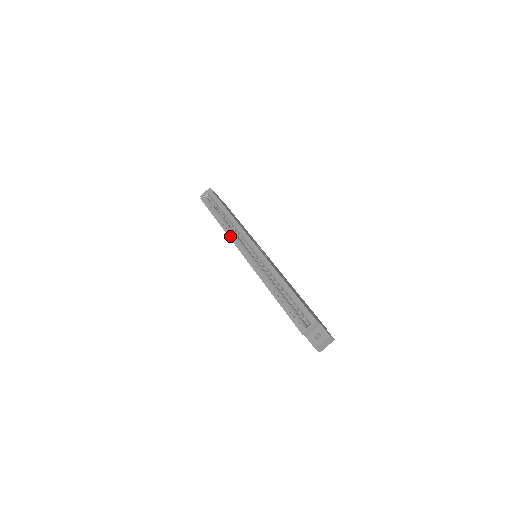
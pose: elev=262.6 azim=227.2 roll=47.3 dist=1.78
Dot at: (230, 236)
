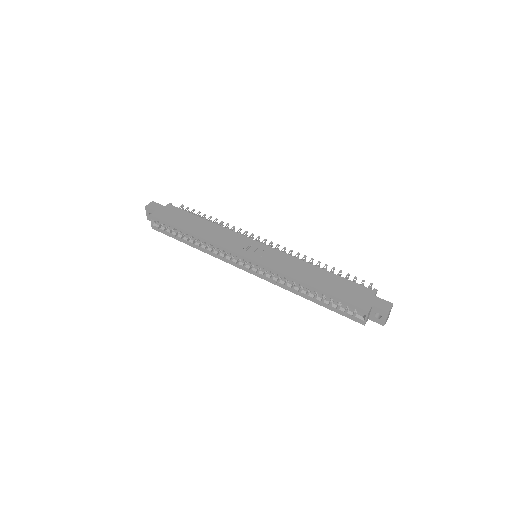
Dot at: (218, 258)
